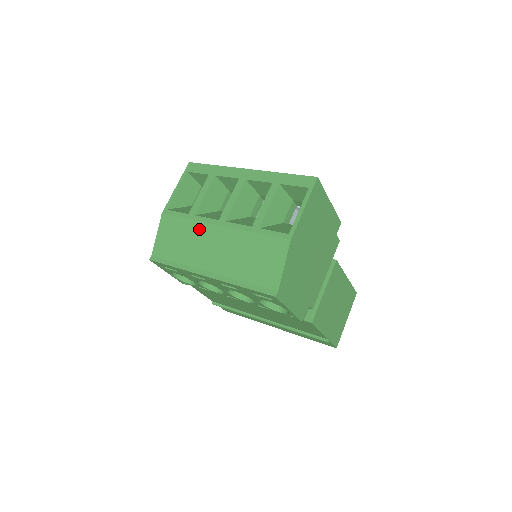
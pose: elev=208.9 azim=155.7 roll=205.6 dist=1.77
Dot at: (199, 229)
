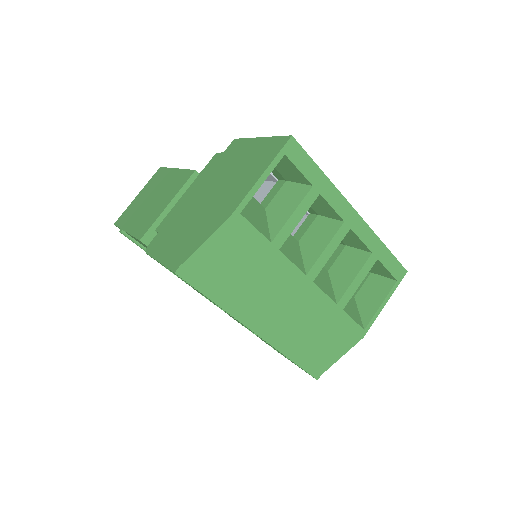
Dot at: (277, 274)
